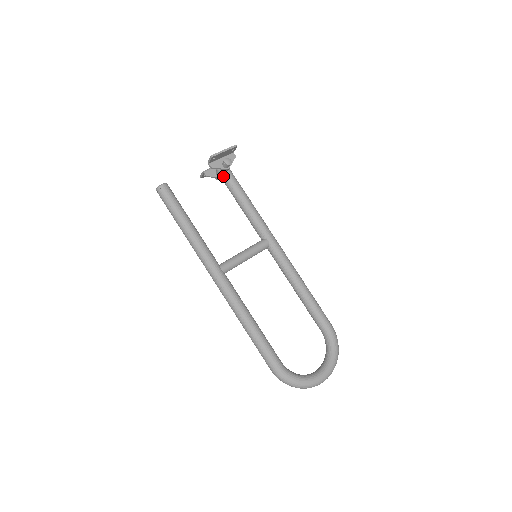
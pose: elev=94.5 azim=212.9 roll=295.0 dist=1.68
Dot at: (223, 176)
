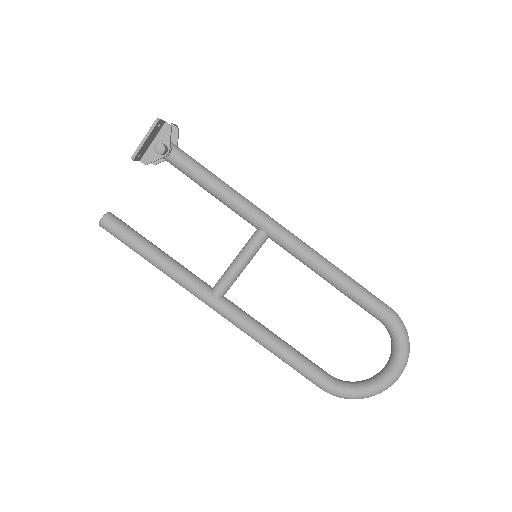
Dot at: occluded
